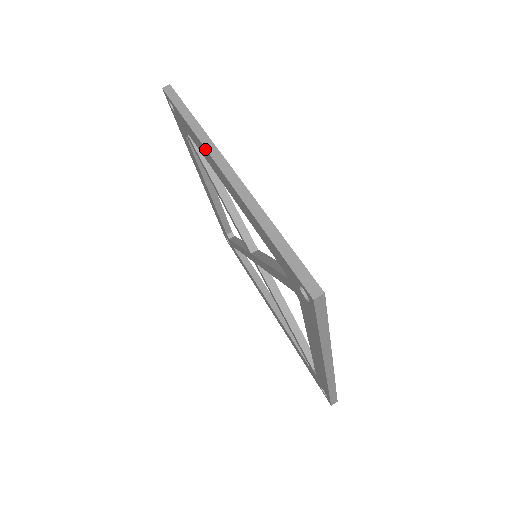
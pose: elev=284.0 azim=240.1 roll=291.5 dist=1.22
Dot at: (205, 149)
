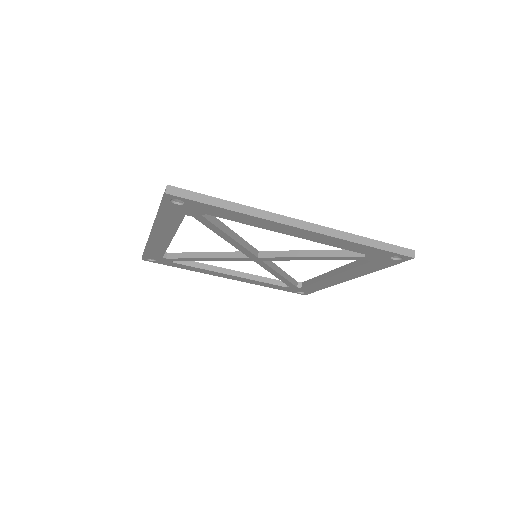
Dot at: (149, 242)
